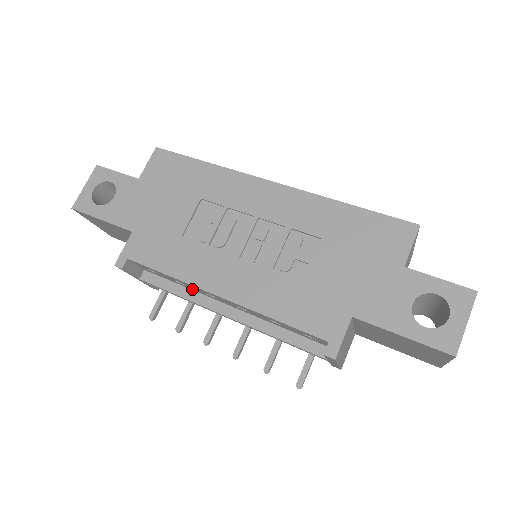
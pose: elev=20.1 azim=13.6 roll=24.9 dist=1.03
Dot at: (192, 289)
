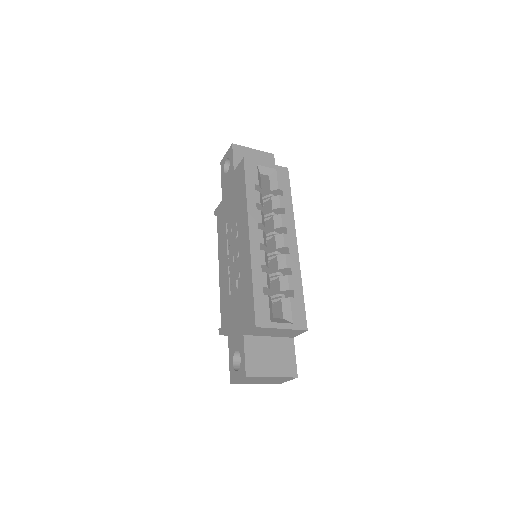
Dot at: occluded
